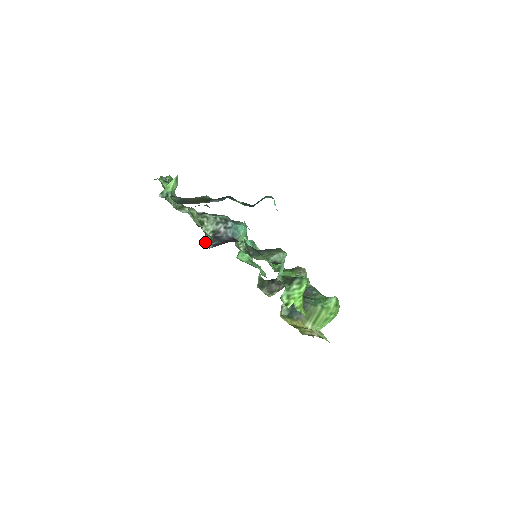
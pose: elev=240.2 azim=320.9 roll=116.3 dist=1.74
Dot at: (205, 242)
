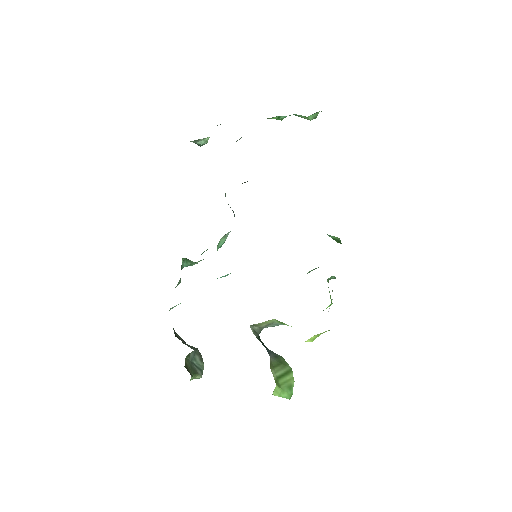
Dot at: occluded
